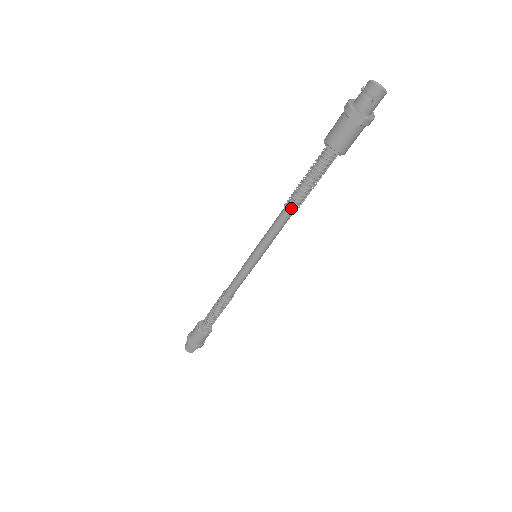
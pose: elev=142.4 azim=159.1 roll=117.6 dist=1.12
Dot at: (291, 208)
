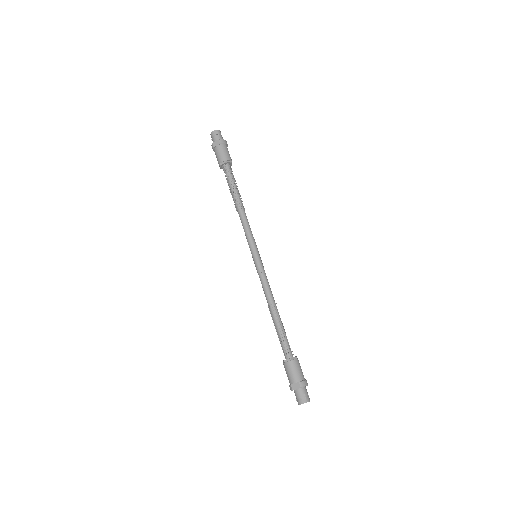
Dot at: (238, 206)
